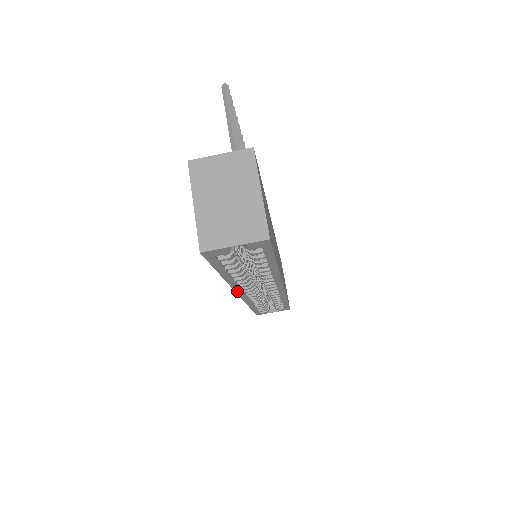
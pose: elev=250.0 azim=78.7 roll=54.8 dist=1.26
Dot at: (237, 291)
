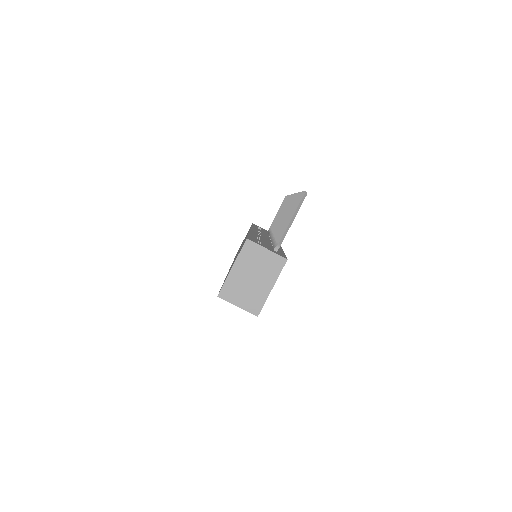
Dot at: occluded
